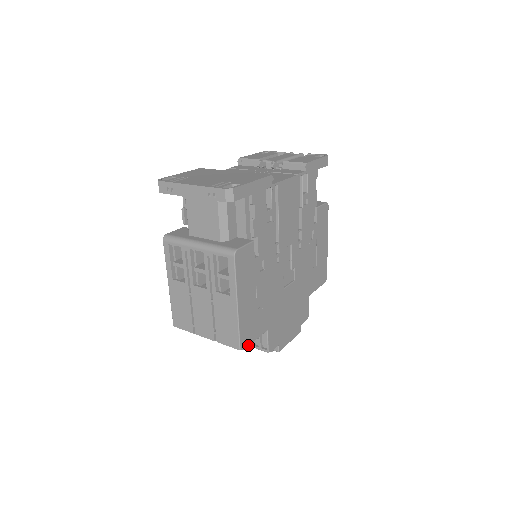
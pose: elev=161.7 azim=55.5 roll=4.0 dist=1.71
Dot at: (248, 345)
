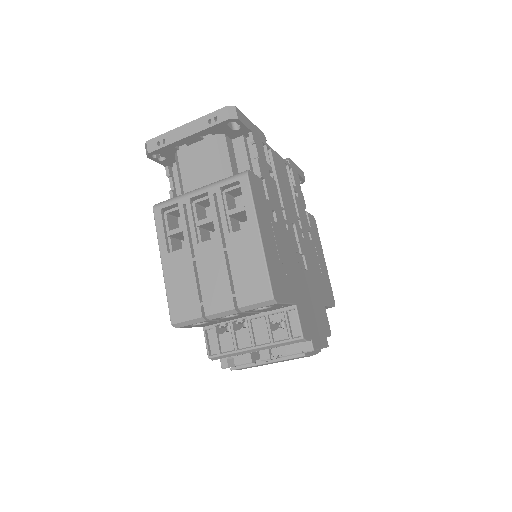
Dot at: (280, 302)
